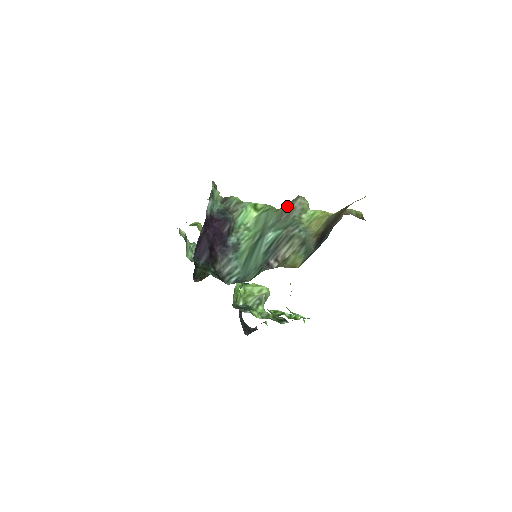
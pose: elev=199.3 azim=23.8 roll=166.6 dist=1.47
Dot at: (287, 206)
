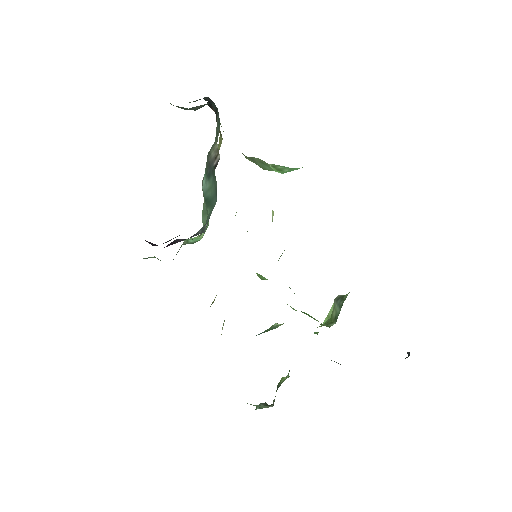
Dot at: occluded
